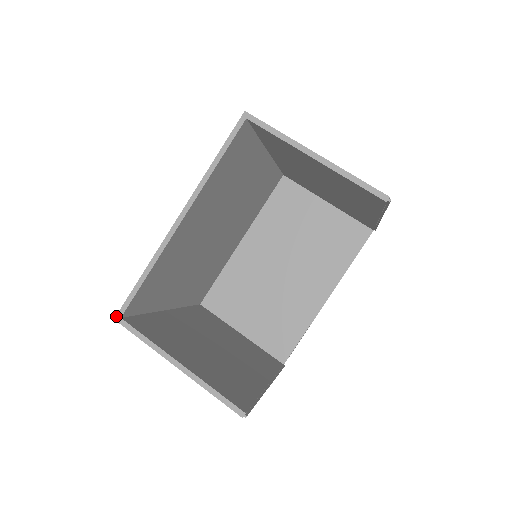
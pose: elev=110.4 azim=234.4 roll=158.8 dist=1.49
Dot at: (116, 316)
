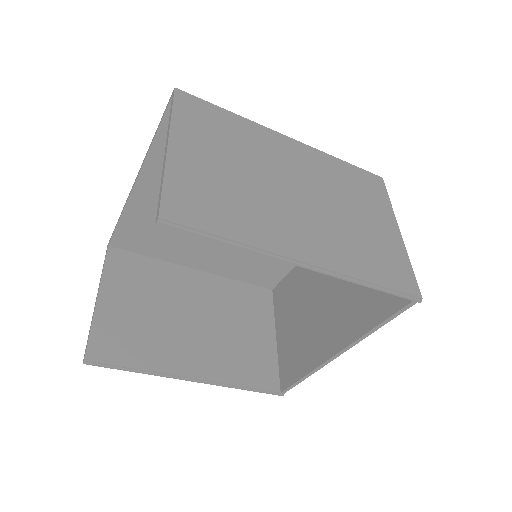
Dot at: (108, 243)
